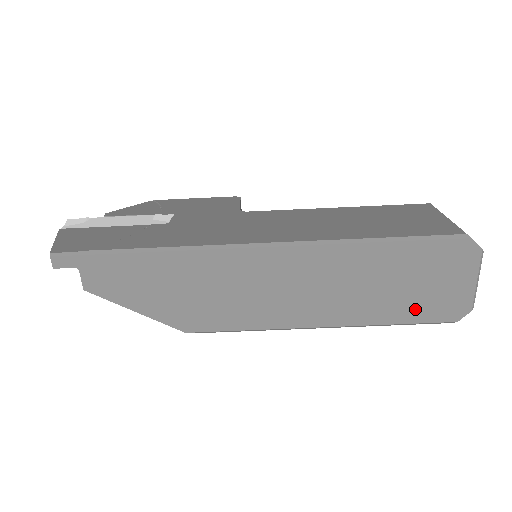
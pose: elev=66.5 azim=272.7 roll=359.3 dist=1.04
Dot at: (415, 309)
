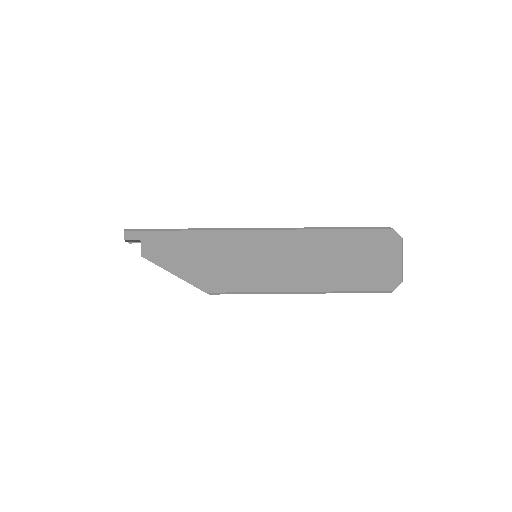
Dot at: (363, 279)
